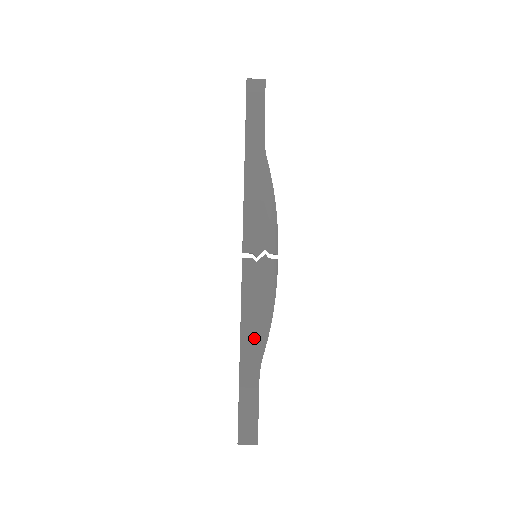
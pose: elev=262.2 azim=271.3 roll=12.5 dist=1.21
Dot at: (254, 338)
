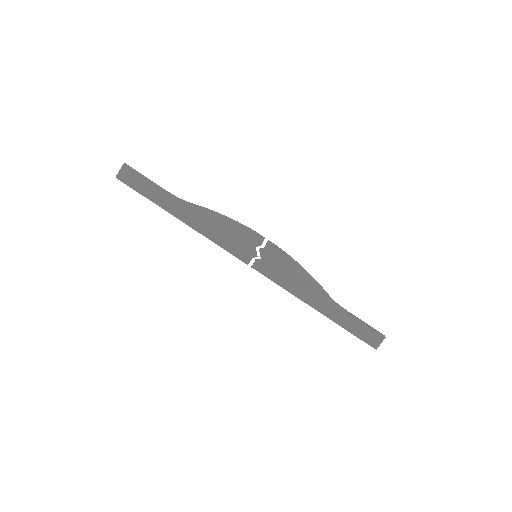
Dot at: (313, 295)
